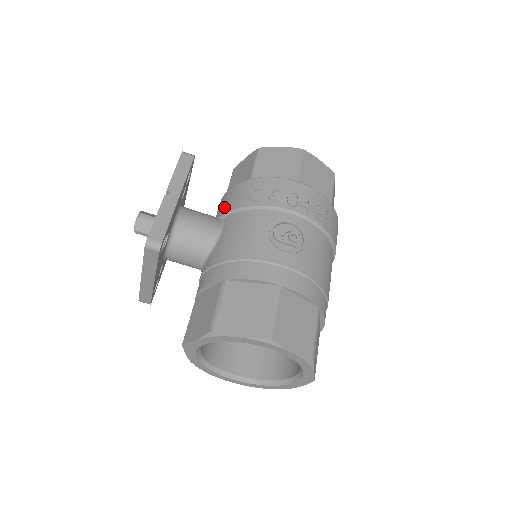
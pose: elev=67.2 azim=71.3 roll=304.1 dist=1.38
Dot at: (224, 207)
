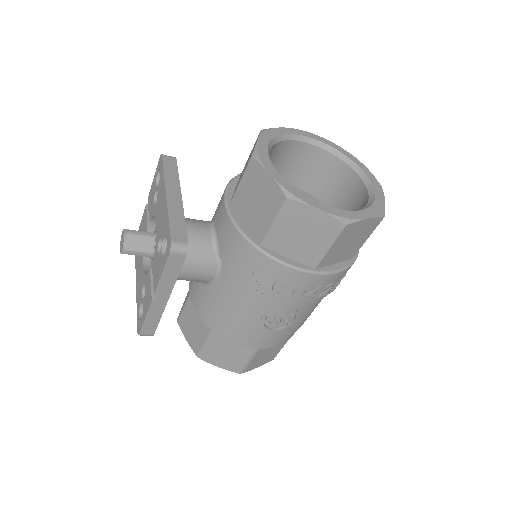
Dot at: (224, 250)
